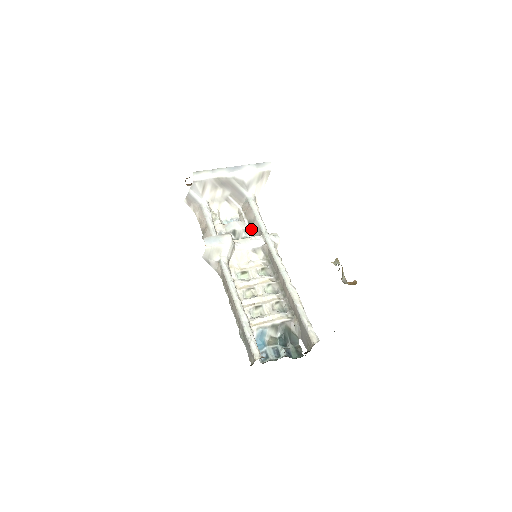
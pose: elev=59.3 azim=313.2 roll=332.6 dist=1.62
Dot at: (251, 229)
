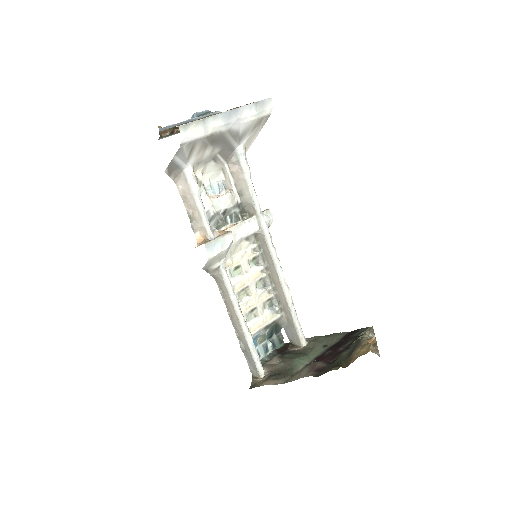
Dot at: (241, 202)
